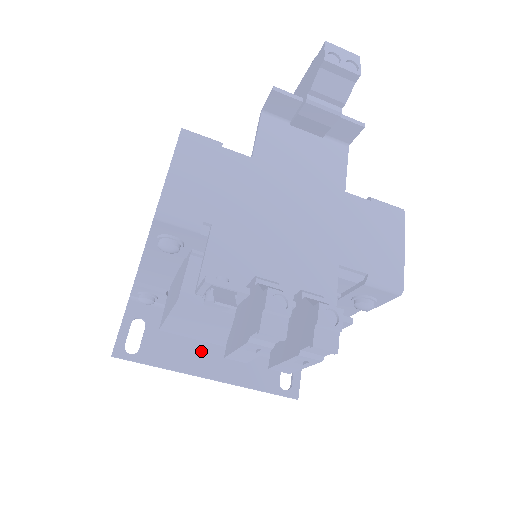
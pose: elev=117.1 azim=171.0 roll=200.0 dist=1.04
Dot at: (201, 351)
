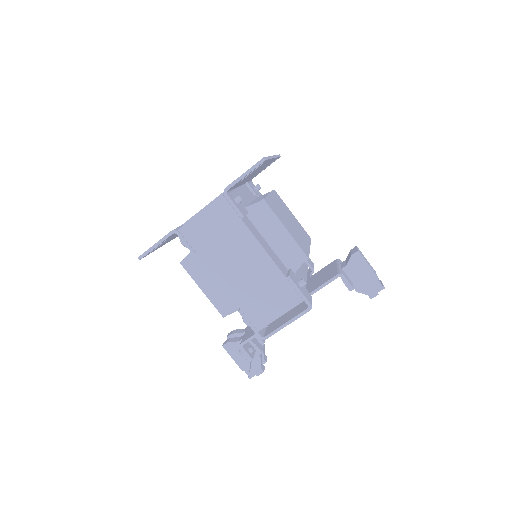
Dot at: occluded
